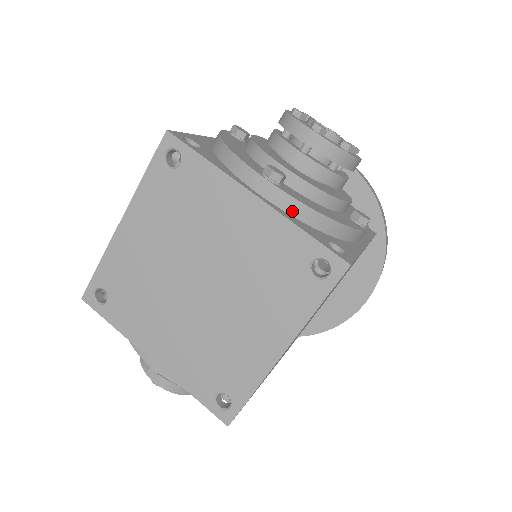
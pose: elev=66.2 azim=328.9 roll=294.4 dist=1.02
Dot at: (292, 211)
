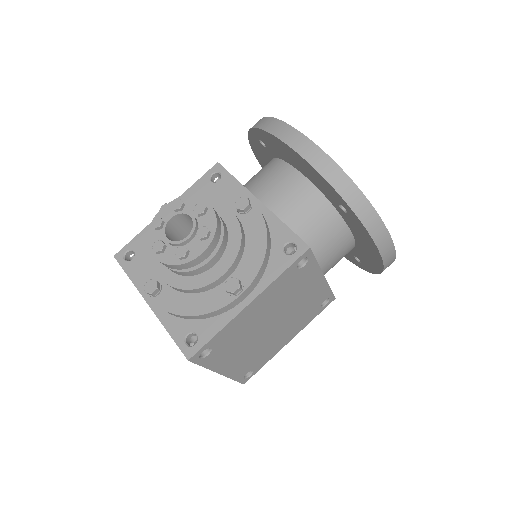
Dot at: (167, 312)
